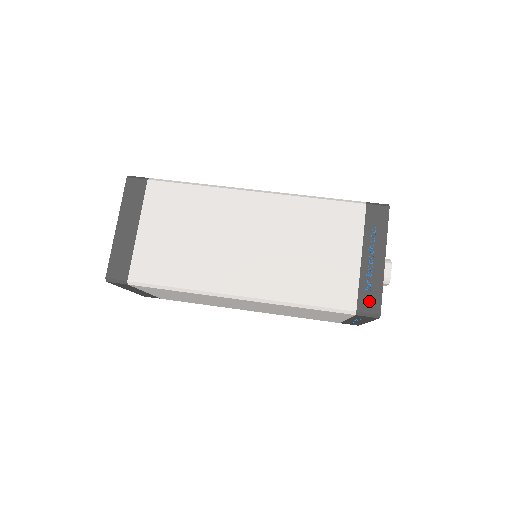
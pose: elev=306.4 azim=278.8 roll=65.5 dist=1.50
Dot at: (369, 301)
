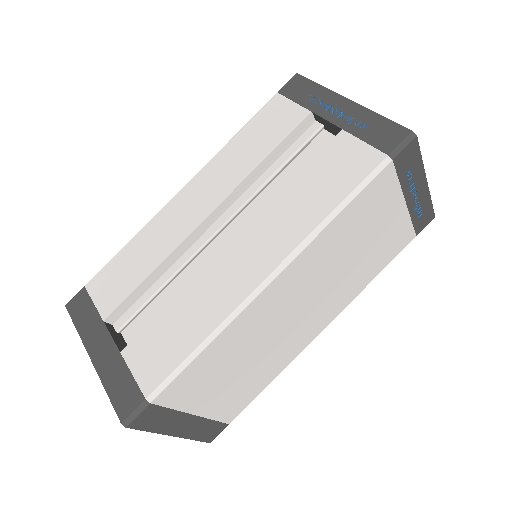
Dot at: (424, 221)
